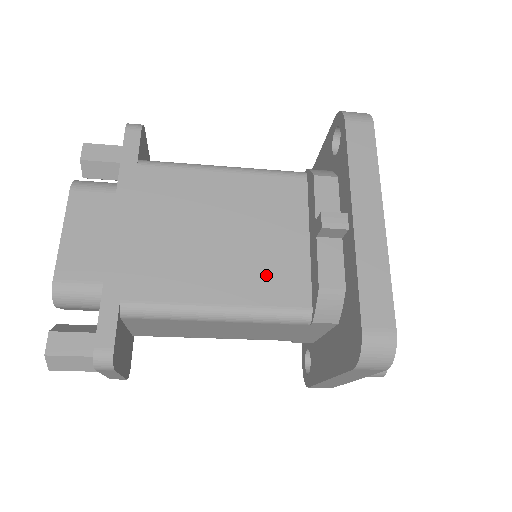
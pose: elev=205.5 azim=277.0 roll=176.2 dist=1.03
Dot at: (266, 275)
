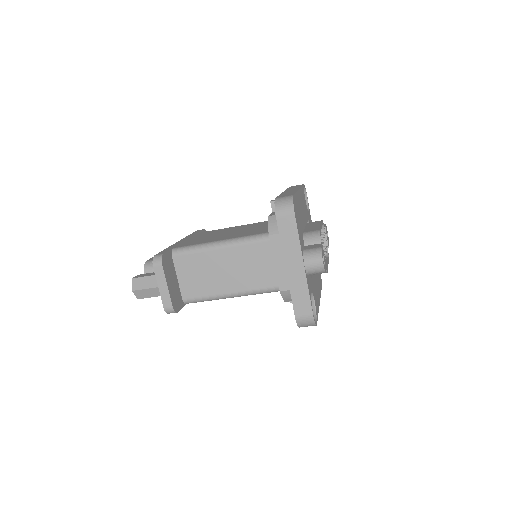
Dot at: occluded
